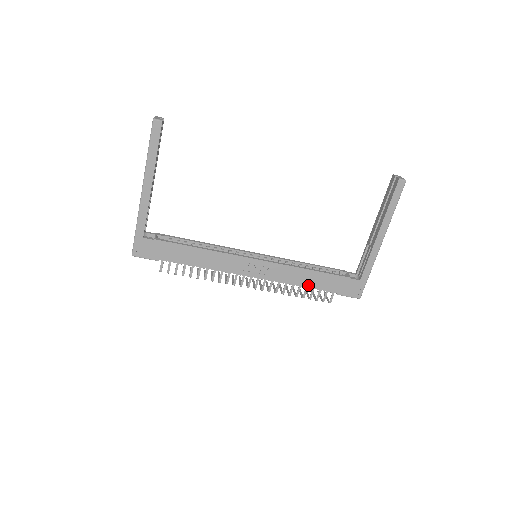
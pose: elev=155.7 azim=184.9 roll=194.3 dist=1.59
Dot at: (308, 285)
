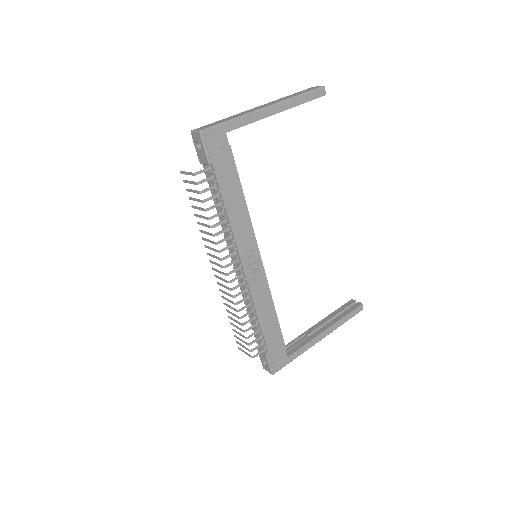
Dot at: (262, 322)
